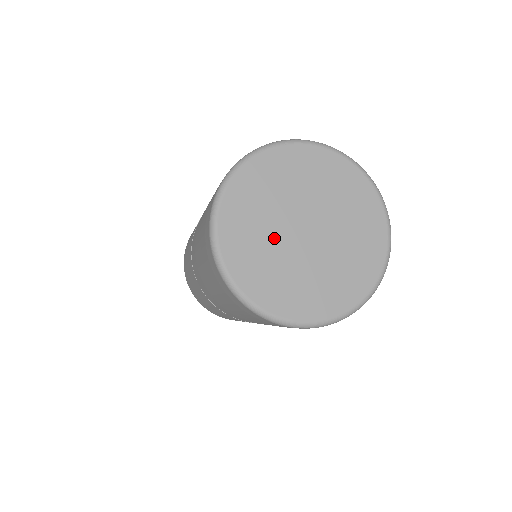
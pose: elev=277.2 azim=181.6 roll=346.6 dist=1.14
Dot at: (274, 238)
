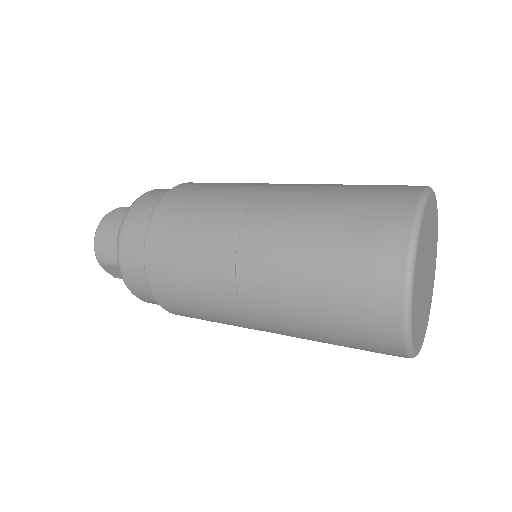
Dot at: (424, 263)
